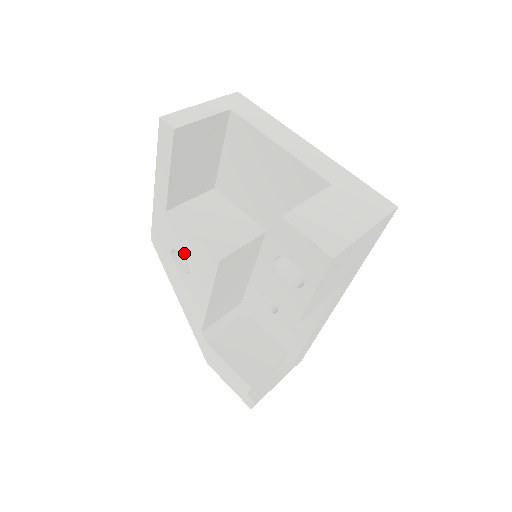
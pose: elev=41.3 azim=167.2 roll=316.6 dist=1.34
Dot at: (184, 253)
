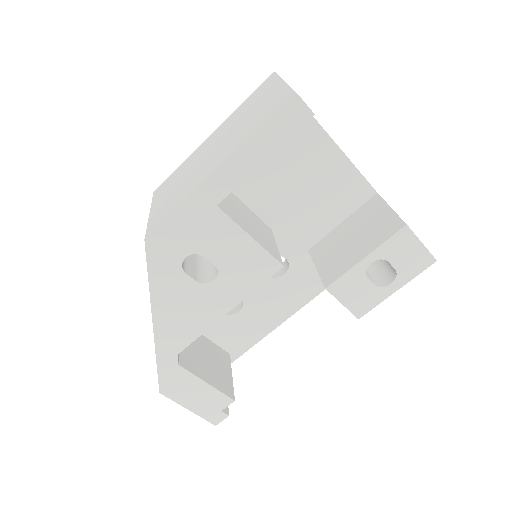
Dot at: (218, 258)
